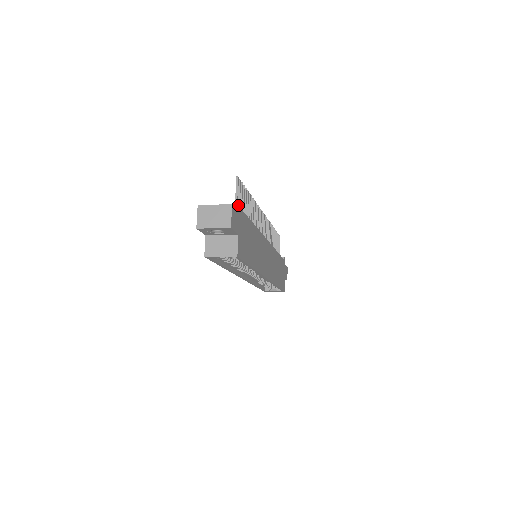
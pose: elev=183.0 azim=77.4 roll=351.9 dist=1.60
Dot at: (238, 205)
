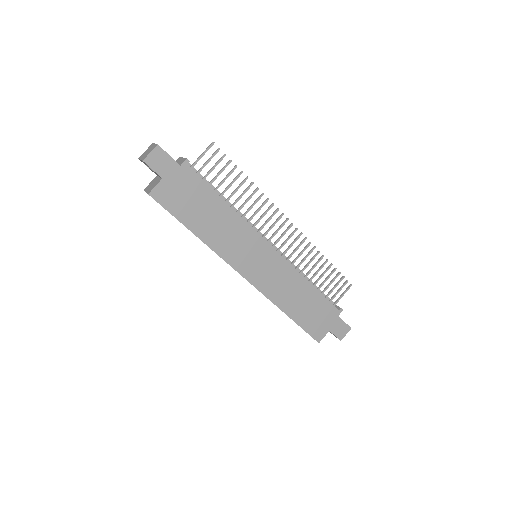
Dot at: (185, 159)
